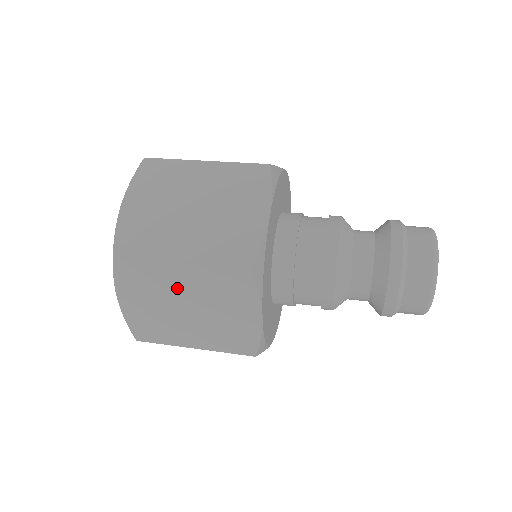
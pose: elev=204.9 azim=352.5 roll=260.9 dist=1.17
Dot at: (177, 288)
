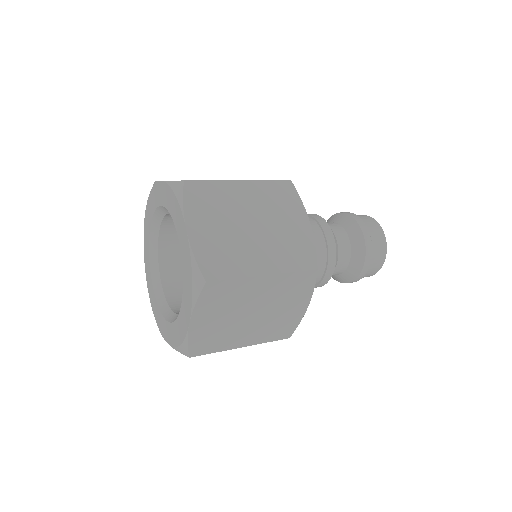
Dot at: (241, 205)
